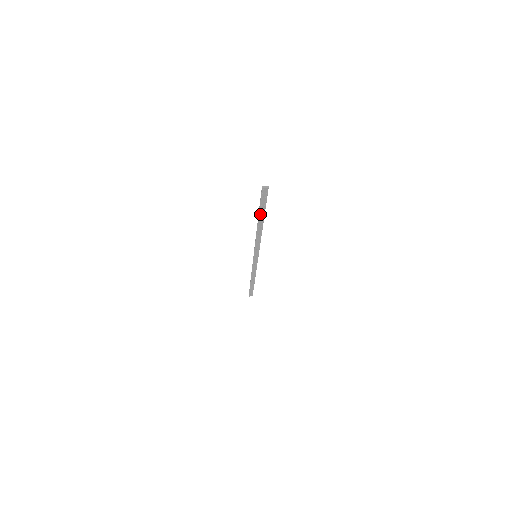
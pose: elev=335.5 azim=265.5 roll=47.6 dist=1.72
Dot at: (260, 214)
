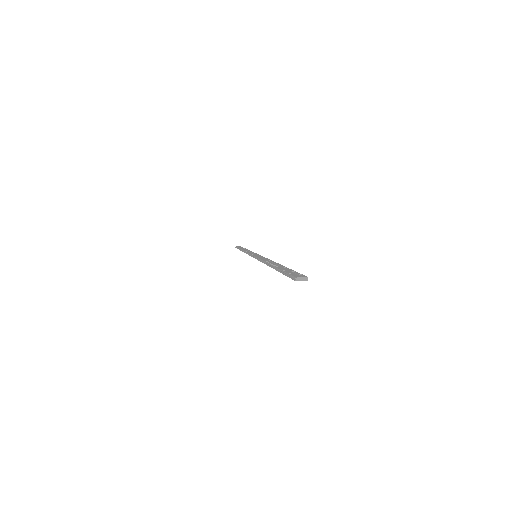
Dot at: occluded
